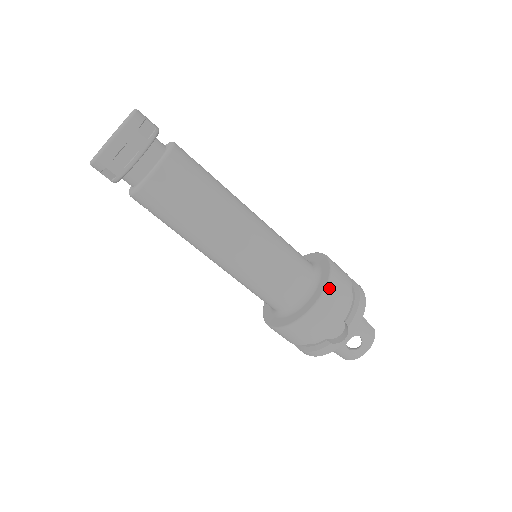
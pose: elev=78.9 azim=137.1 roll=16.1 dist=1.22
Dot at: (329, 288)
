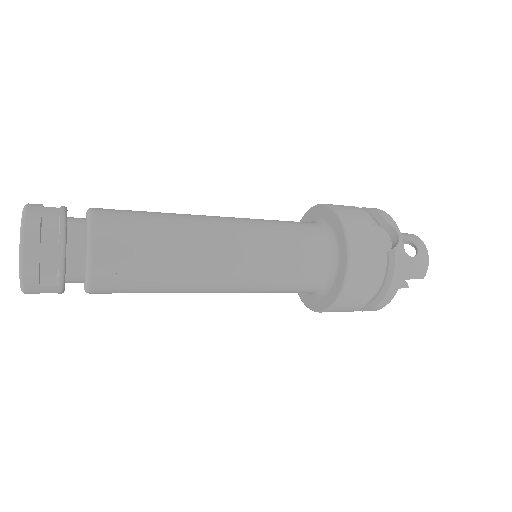
Dot at: (335, 208)
